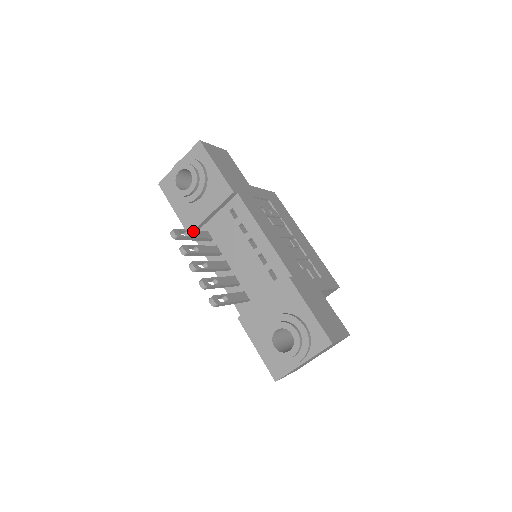
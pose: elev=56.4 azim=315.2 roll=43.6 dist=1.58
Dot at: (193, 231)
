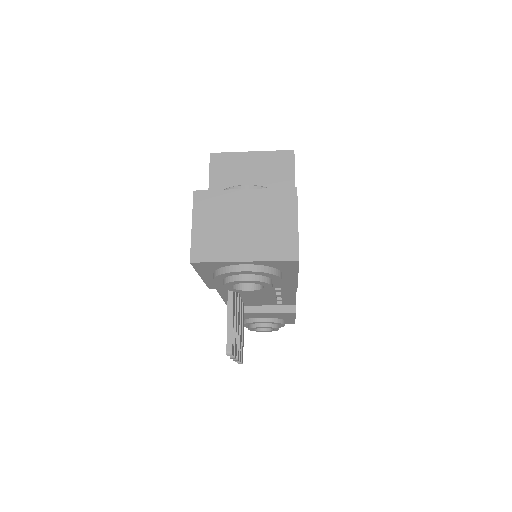
Dot at: (233, 315)
